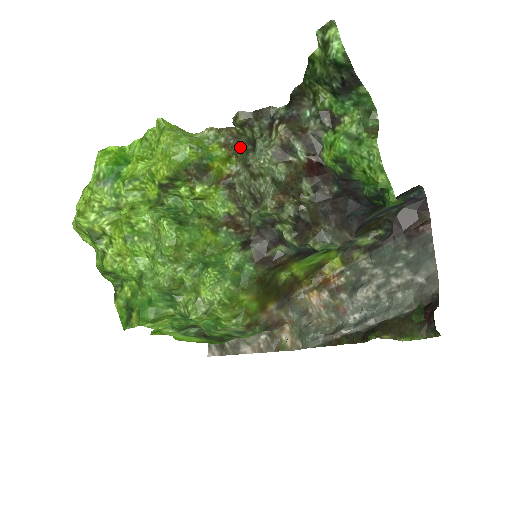
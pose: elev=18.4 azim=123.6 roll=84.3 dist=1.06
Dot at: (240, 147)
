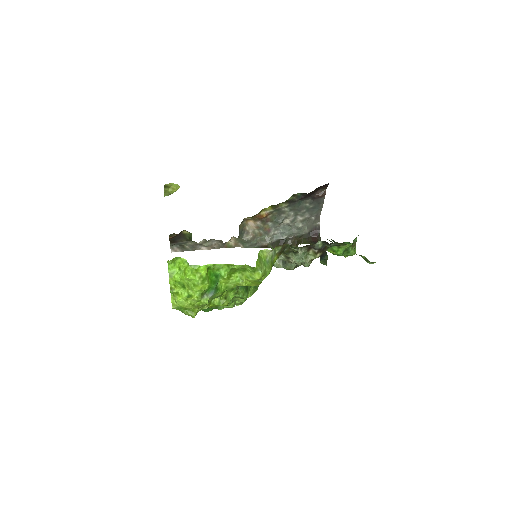
Dot at: (286, 251)
